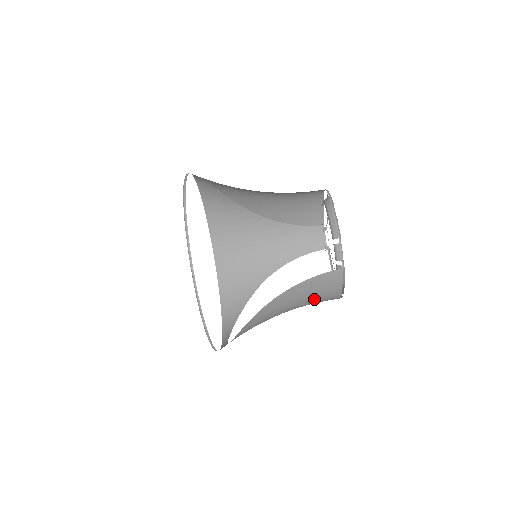
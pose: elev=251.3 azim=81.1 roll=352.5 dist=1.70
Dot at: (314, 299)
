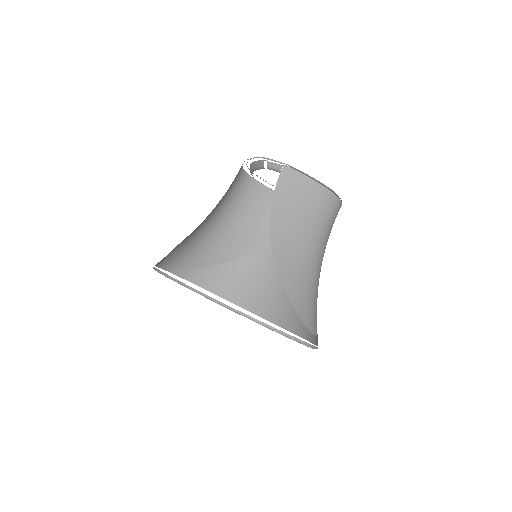
Dot at: (311, 213)
